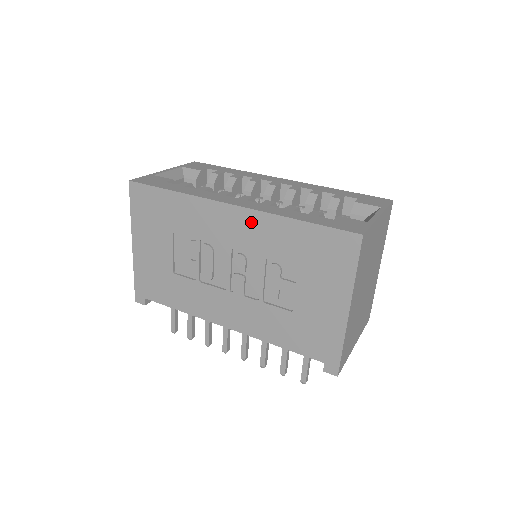
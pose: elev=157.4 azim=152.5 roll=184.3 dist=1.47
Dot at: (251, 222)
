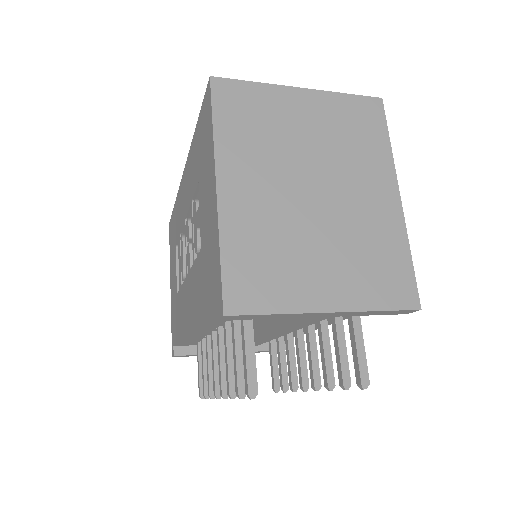
Dot at: (187, 174)
